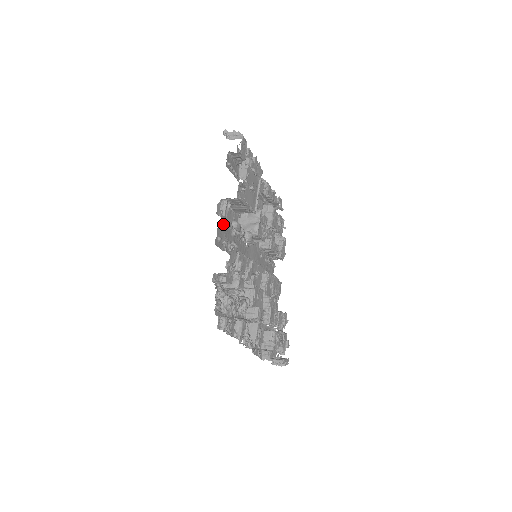
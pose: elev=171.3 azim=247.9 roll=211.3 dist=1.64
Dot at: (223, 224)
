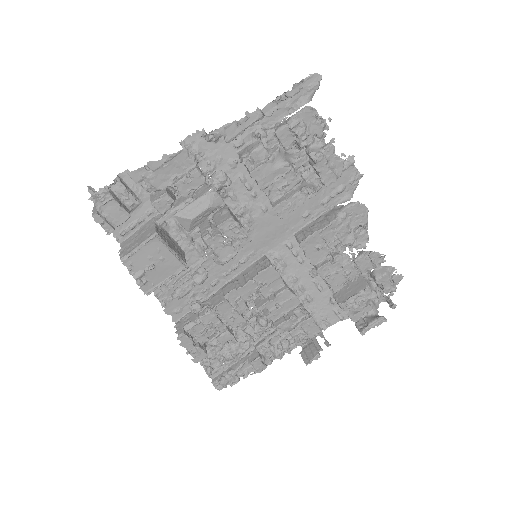
Dot at: (168, 299)
